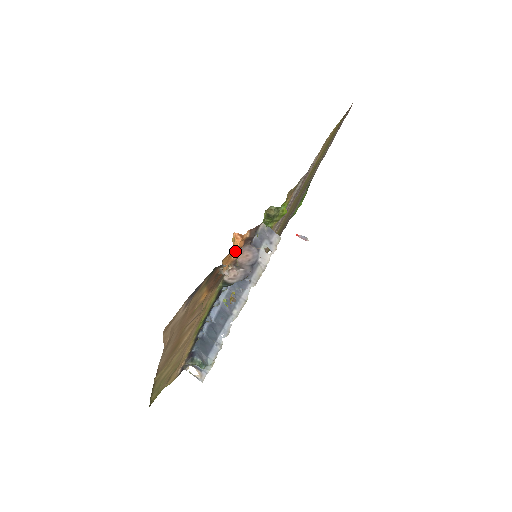
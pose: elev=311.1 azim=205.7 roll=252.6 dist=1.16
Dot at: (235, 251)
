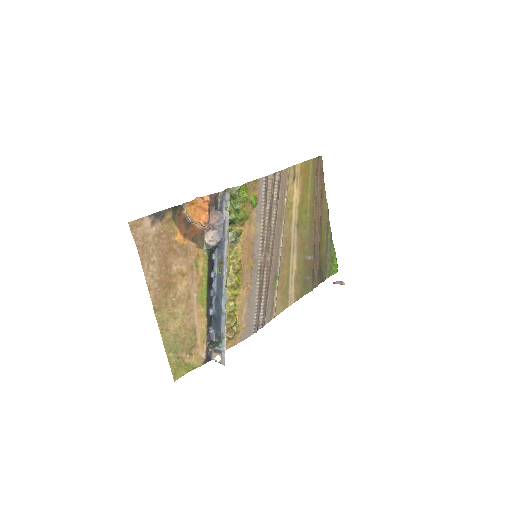
Dot at: (203, 212)
